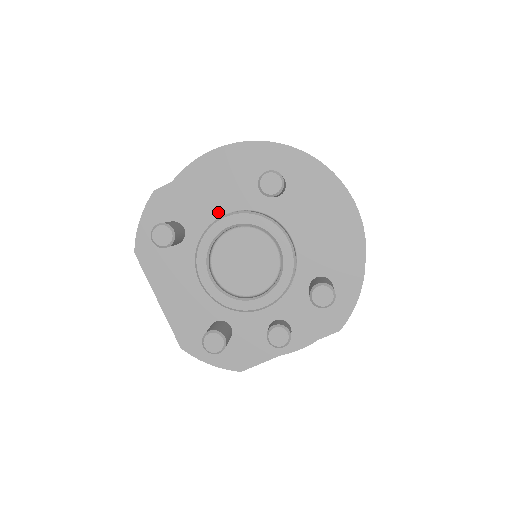
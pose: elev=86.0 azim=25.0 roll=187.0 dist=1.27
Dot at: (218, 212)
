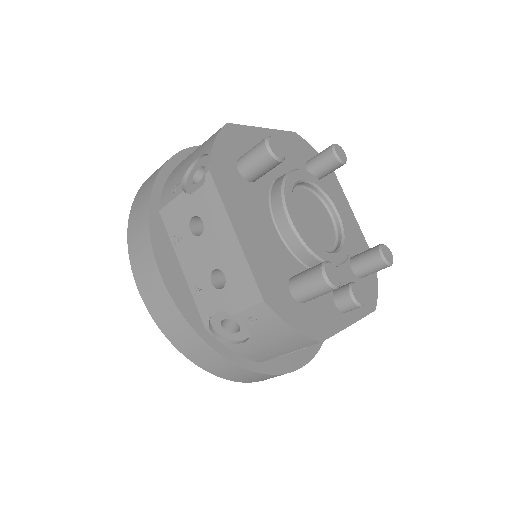
Dot at: (280, 171)
